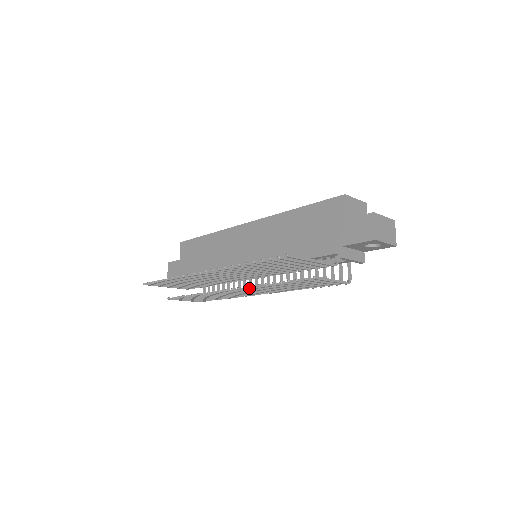
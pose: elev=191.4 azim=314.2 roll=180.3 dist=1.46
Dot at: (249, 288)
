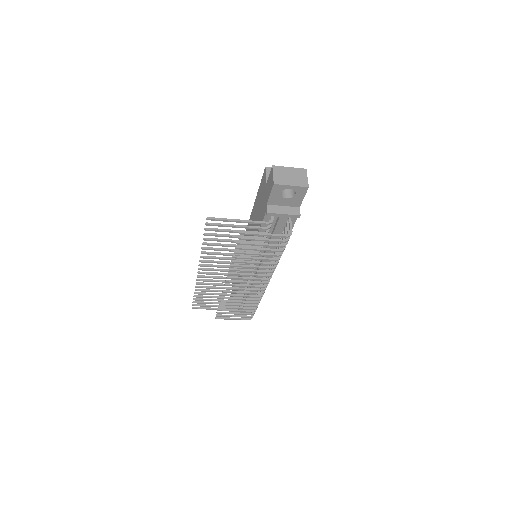
Dot at: (233, 273)
